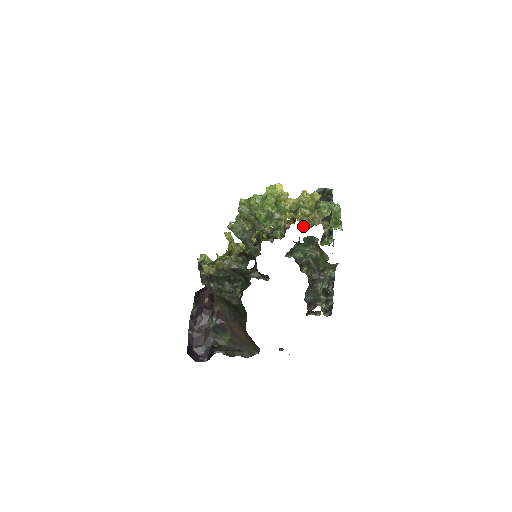
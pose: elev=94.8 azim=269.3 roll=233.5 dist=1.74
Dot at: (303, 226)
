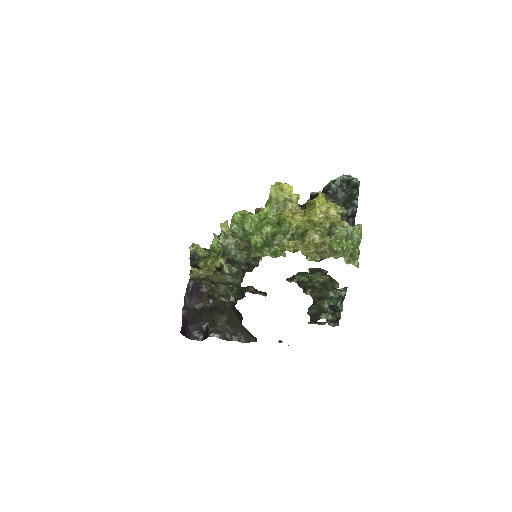
Dot at: (309, 258)
